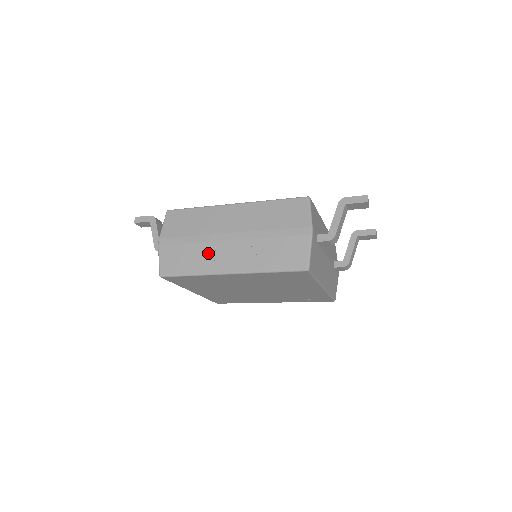
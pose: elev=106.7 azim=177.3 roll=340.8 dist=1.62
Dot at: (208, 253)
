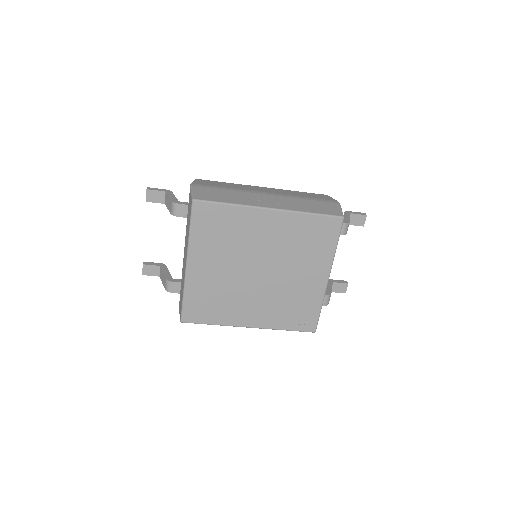
Dot at: (246, 196)
